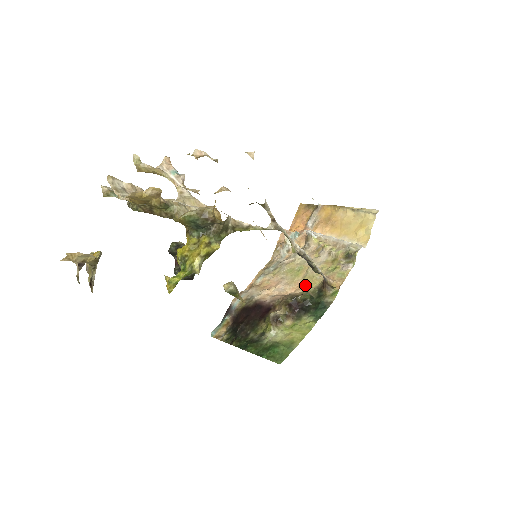
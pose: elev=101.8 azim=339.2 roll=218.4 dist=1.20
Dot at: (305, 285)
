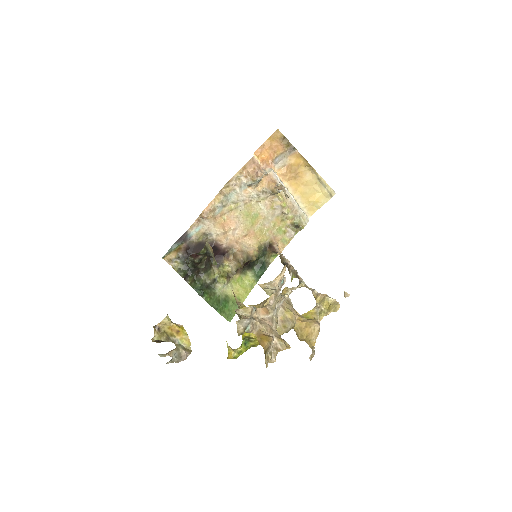
Dot at: (255, 237)
